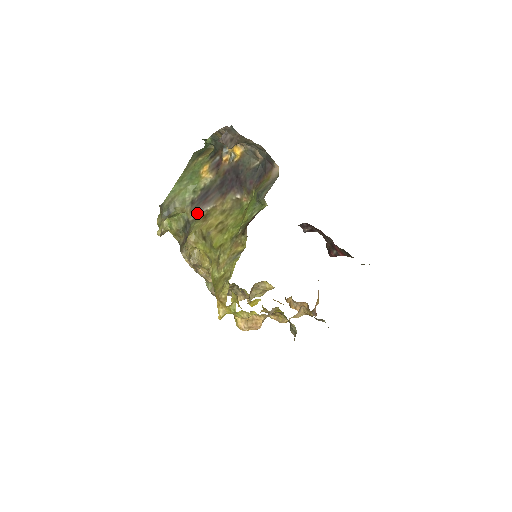
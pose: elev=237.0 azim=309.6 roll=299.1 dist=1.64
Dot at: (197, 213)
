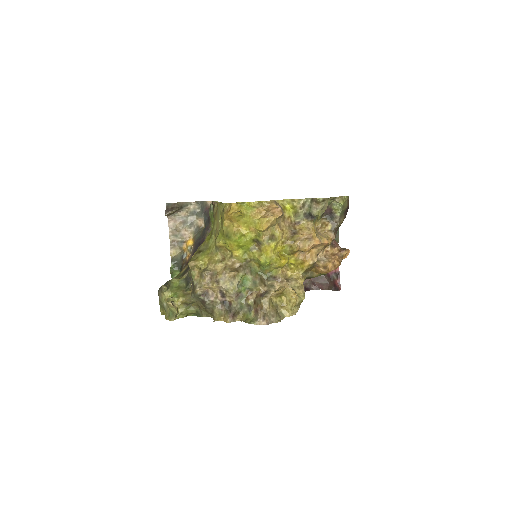
Dot at: (188, 270)
